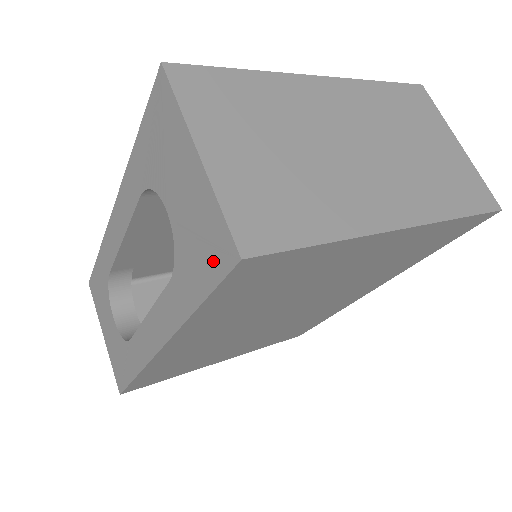
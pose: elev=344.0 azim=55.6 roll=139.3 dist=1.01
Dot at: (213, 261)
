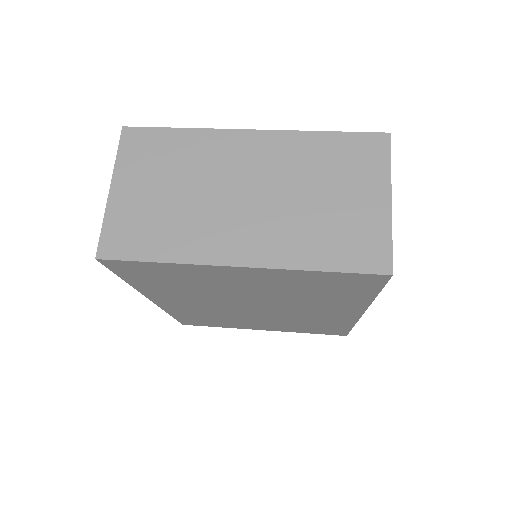
Dot at: occluded
